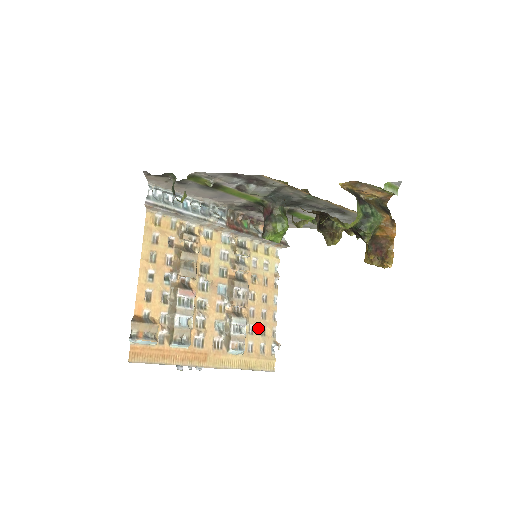
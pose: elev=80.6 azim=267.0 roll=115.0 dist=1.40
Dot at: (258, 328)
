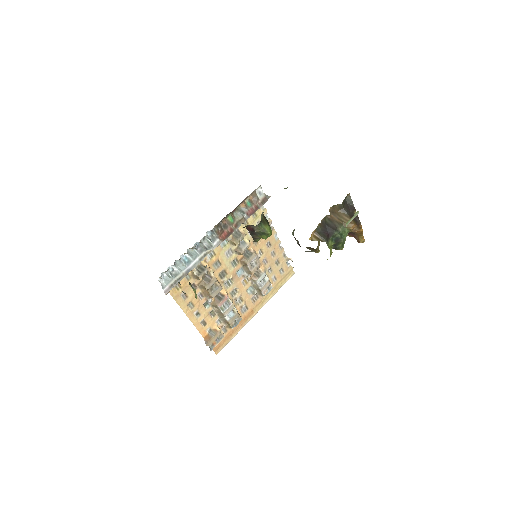
Dot at: (273, 264)
